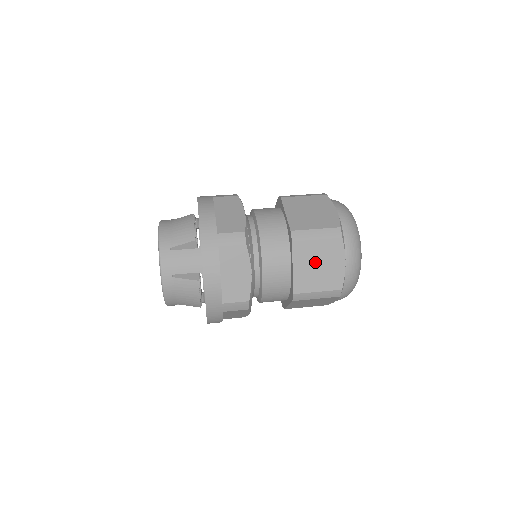
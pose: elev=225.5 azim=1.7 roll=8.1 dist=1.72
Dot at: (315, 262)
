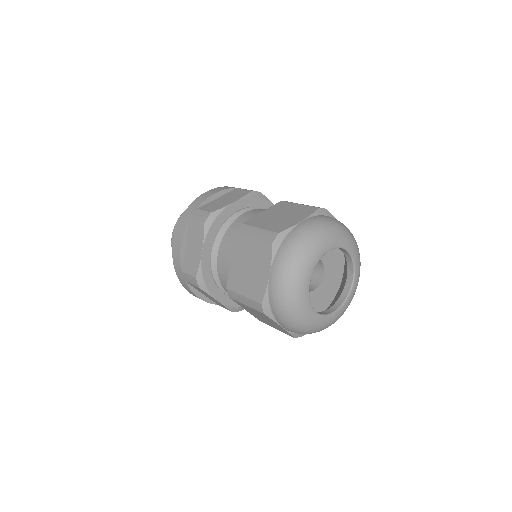
Dot at: (247, 262)
